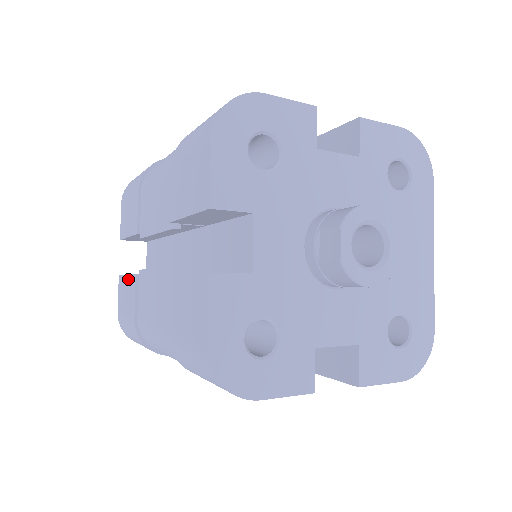
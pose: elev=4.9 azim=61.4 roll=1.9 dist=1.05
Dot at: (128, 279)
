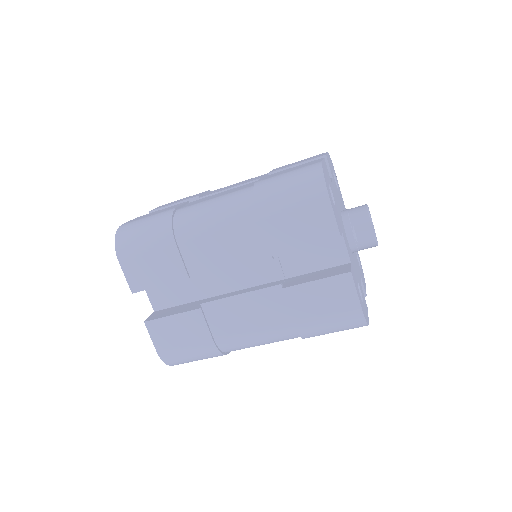
Dot at: (179, 317)
